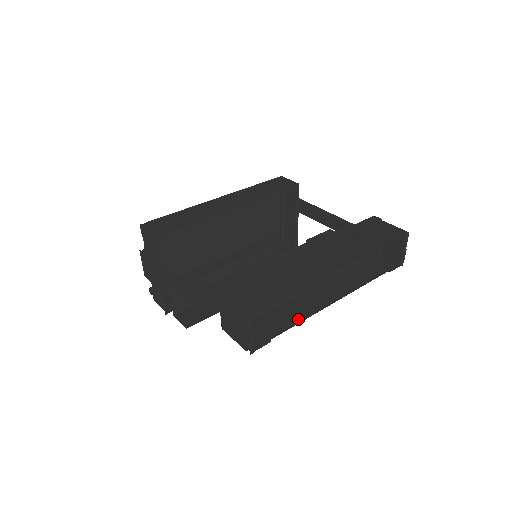
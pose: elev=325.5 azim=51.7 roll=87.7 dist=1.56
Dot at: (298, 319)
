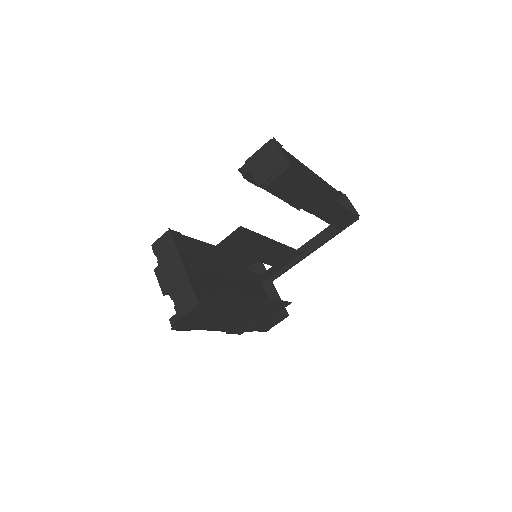
Dot at: (310, 187)
